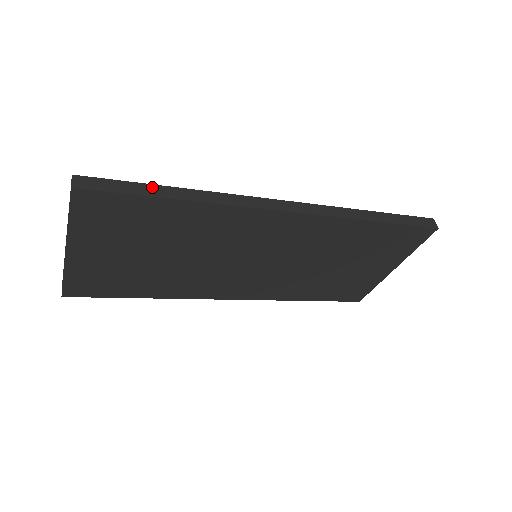
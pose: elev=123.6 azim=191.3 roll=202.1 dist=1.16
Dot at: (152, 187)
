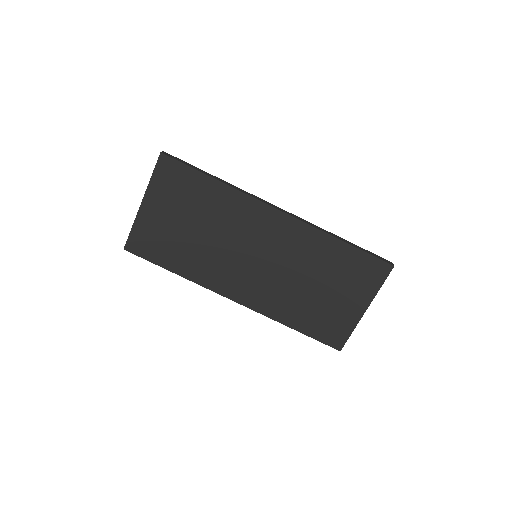
Dot at: (201, 170)
